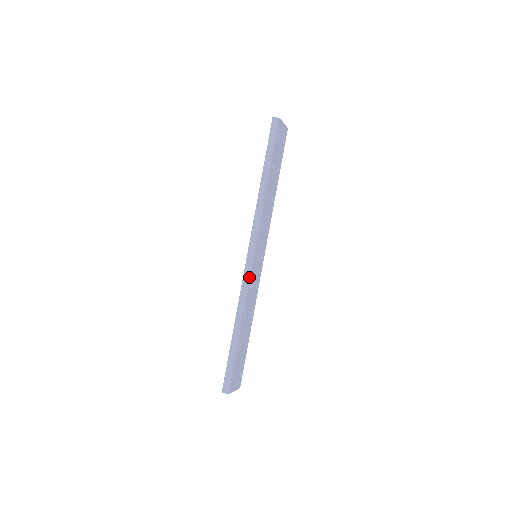
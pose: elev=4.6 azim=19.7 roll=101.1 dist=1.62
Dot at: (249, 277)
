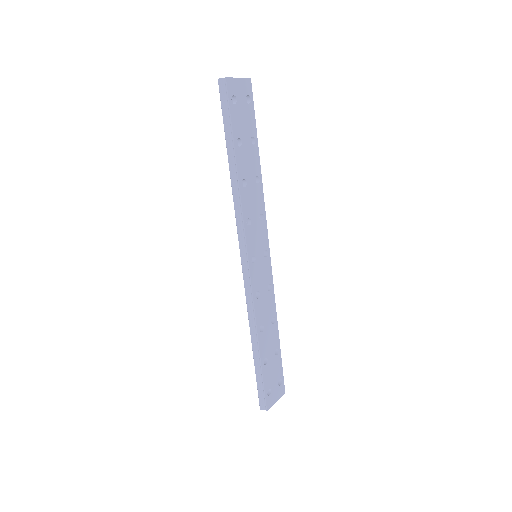
Dot at: (250, 287)
